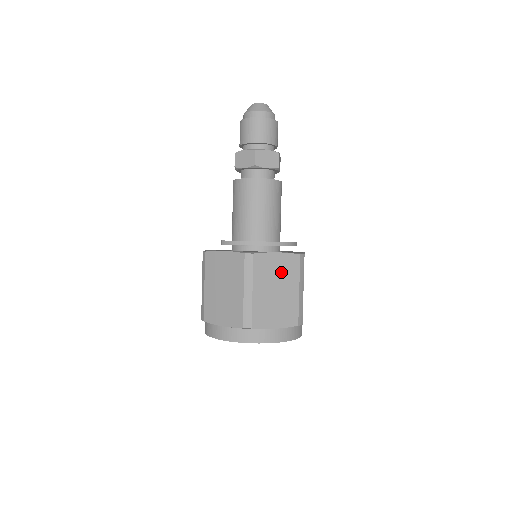
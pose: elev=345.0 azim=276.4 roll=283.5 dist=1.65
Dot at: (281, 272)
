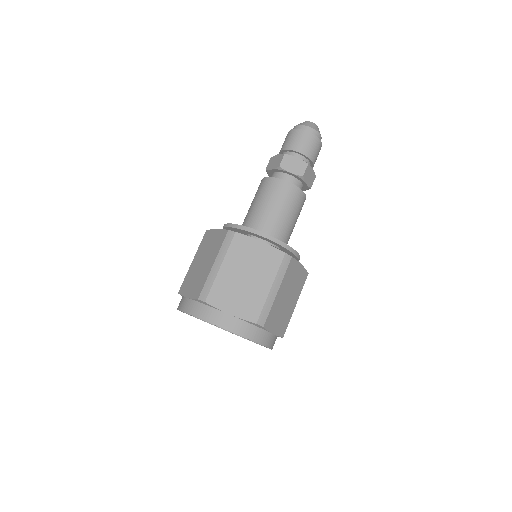
Dot at: (258, 261)
